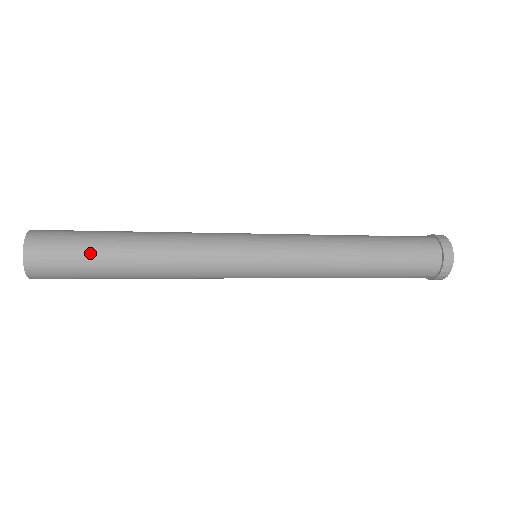
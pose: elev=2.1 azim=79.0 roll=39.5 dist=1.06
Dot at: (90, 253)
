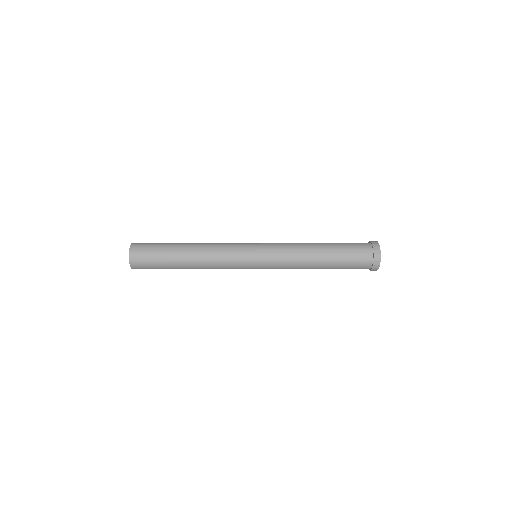
Dot at: (162, 262)
